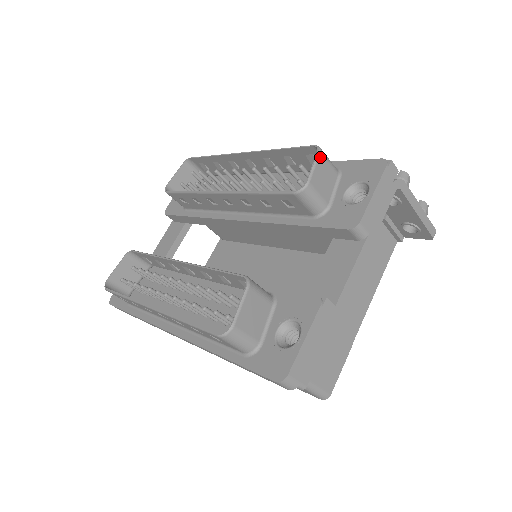
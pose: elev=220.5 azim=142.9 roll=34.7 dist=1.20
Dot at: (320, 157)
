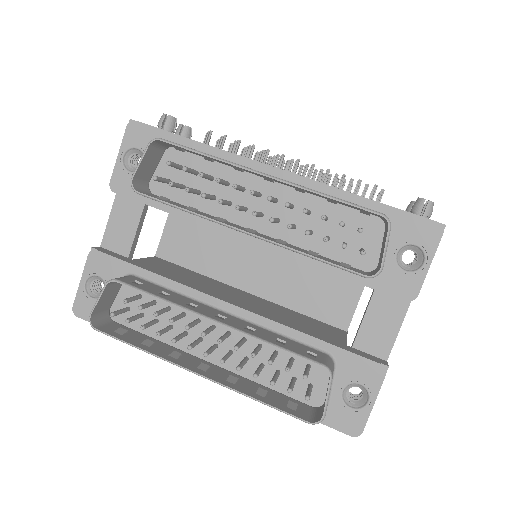
Dot at: occluded
